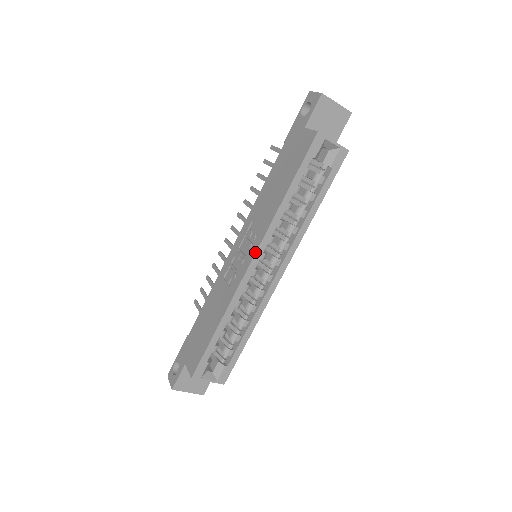
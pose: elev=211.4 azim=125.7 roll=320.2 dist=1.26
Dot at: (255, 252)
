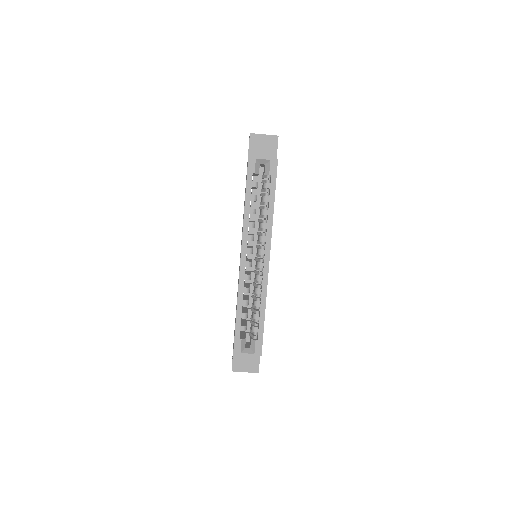
Dot at: (241, 249)
